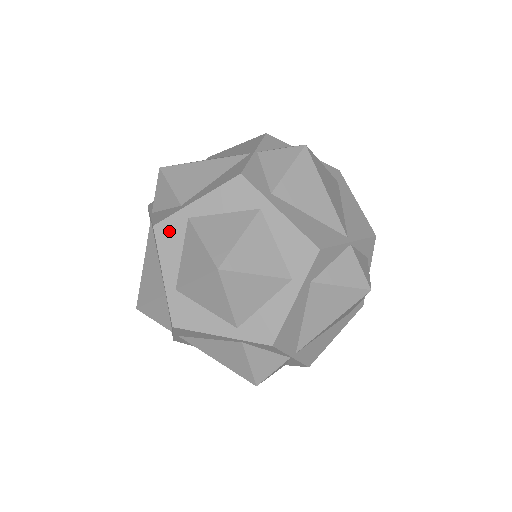
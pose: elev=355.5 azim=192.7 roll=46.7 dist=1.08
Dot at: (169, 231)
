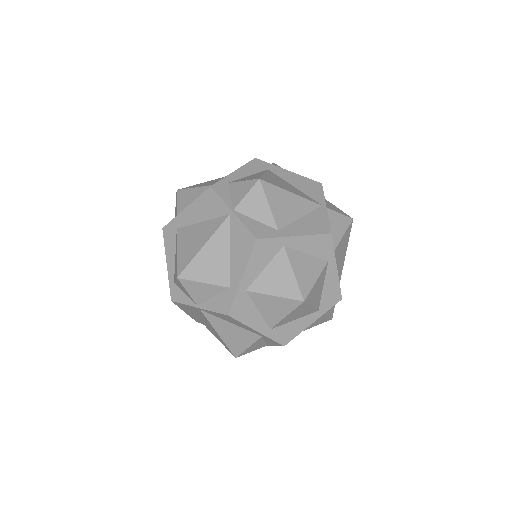
Dot at: (240, 308)
